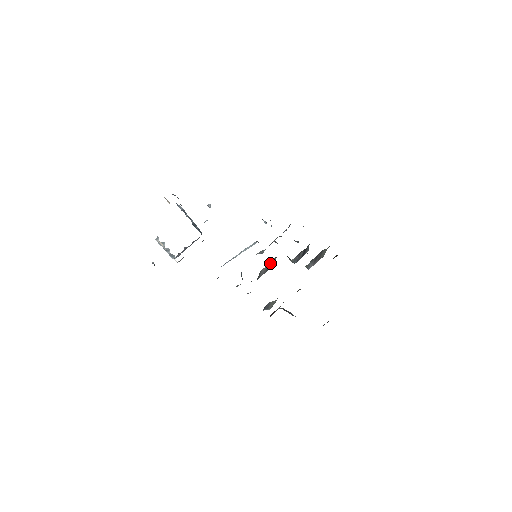
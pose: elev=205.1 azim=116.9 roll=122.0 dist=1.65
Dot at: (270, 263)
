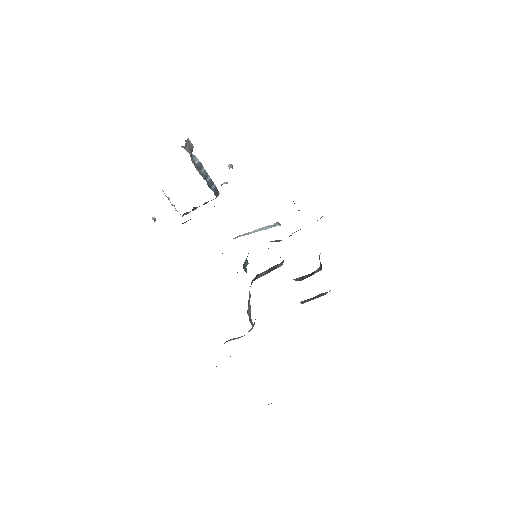
Dot at: (273, 267)
